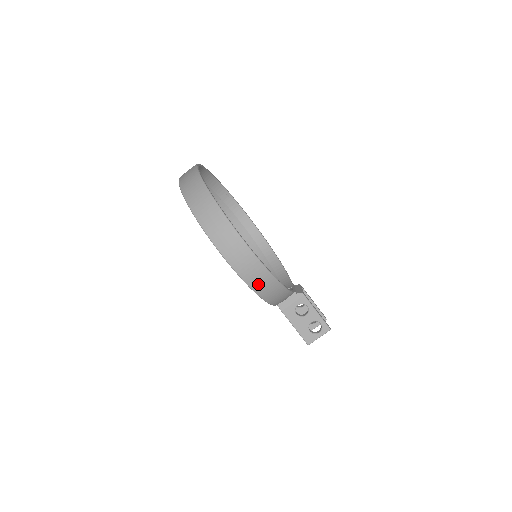
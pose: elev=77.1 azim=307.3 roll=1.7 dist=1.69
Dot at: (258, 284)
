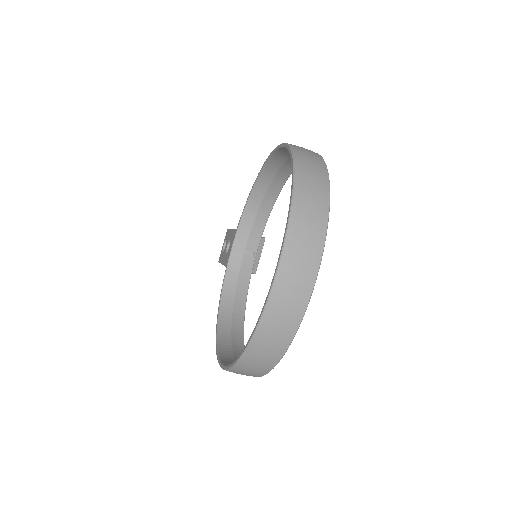
Dot at: occluded
